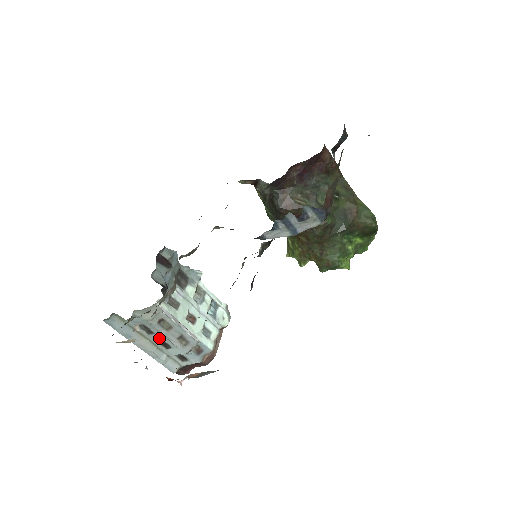
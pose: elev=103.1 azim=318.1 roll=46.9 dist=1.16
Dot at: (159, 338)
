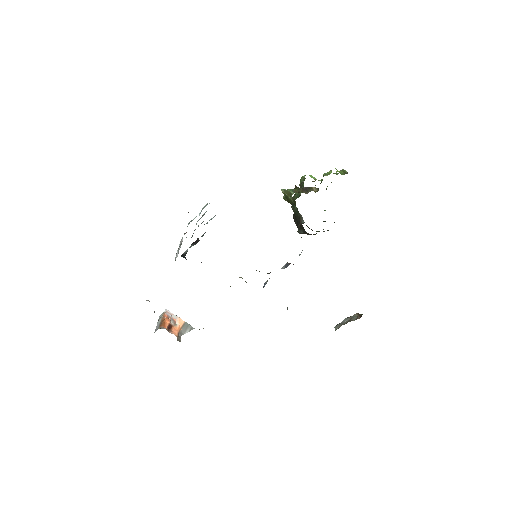
Dot at: occluded
